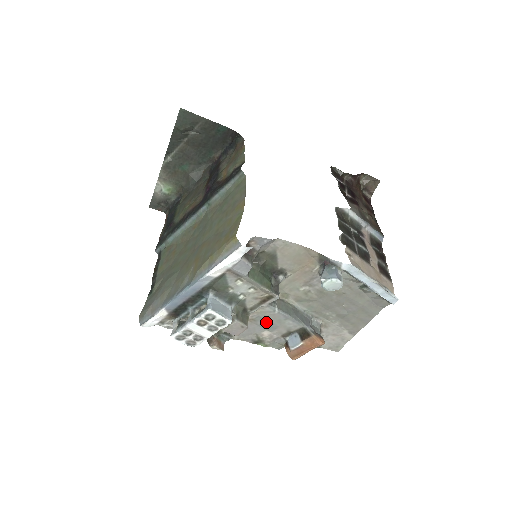
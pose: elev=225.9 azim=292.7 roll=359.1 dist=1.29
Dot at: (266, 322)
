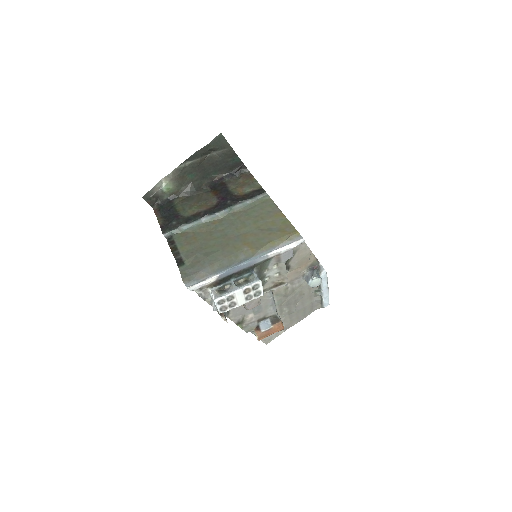
Dot at: occluded
